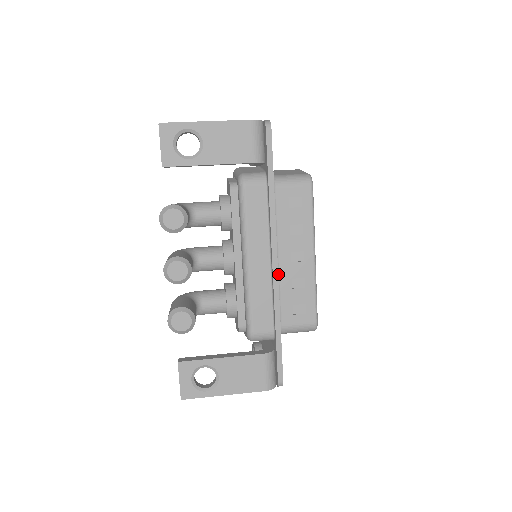
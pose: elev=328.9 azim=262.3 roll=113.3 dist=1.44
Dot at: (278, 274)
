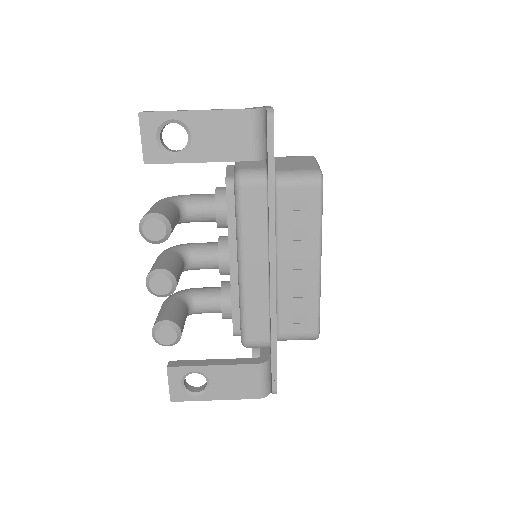
Dot at: (277, 282)
